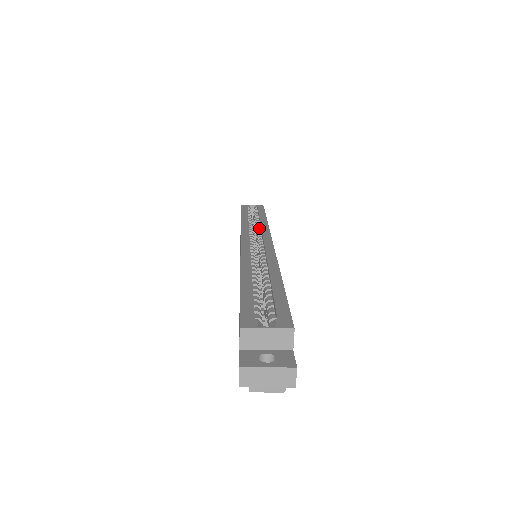
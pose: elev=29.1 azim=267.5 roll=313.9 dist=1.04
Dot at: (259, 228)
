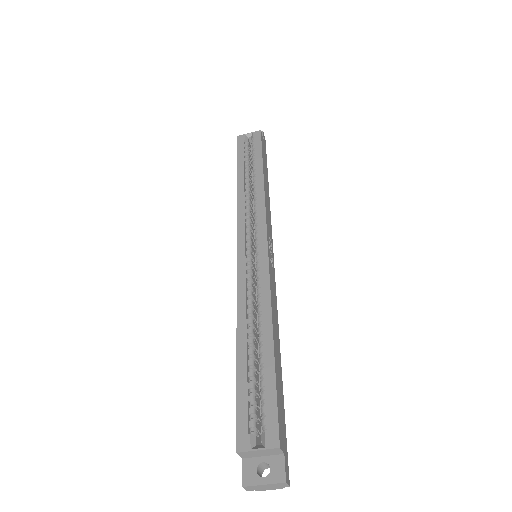
Dot at: (255, 203)
